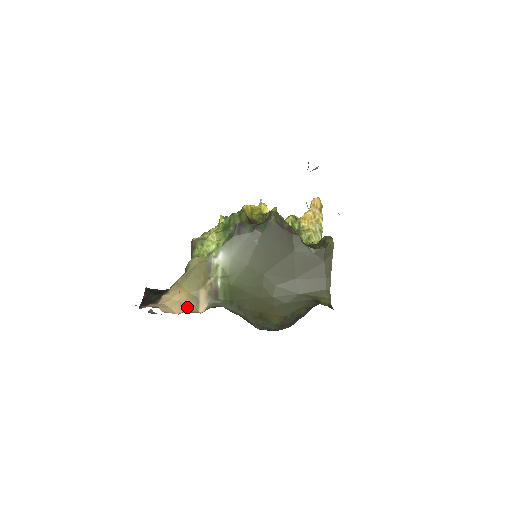
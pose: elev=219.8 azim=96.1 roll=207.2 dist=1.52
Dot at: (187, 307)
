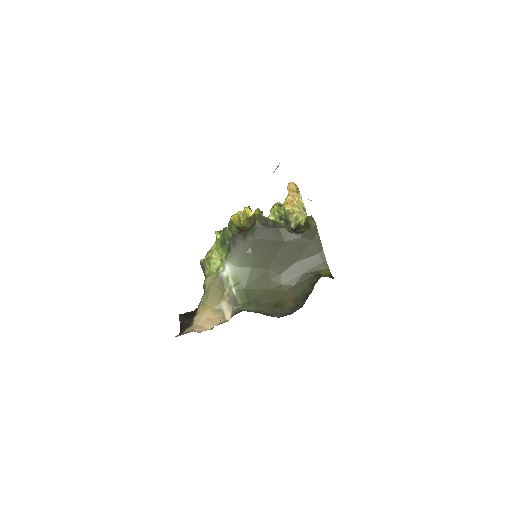
Dot at: (216, 320)
